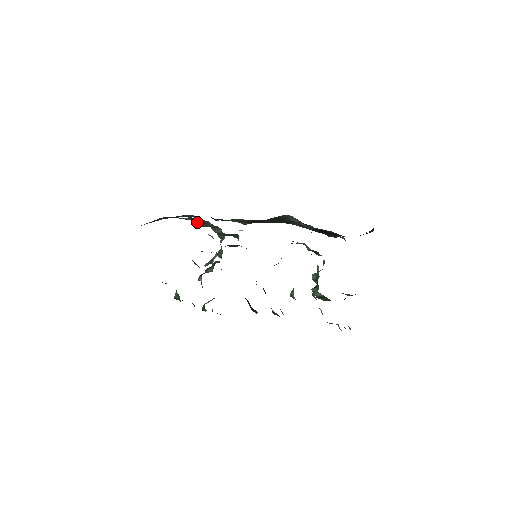
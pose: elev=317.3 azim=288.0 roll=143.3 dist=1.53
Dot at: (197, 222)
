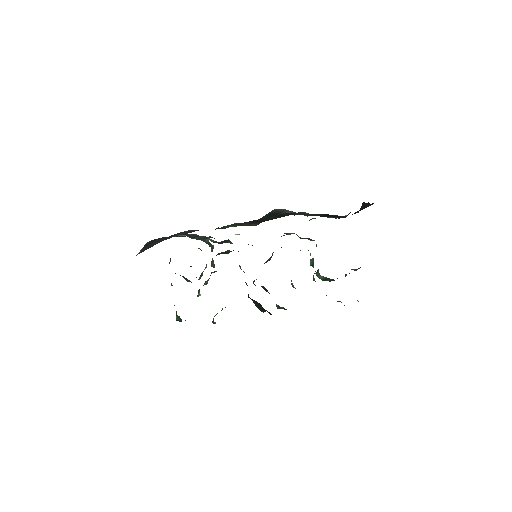
Dot at: (191, 237)
